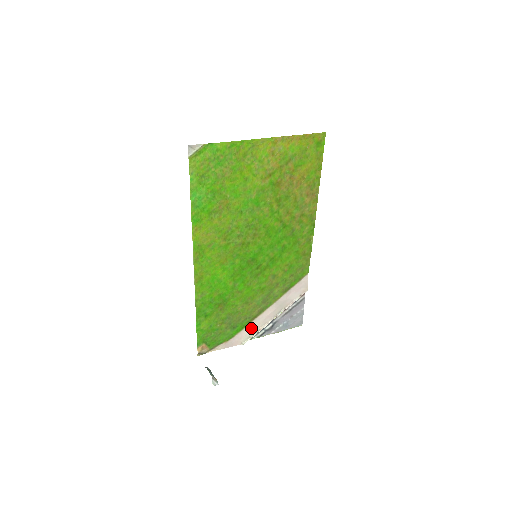
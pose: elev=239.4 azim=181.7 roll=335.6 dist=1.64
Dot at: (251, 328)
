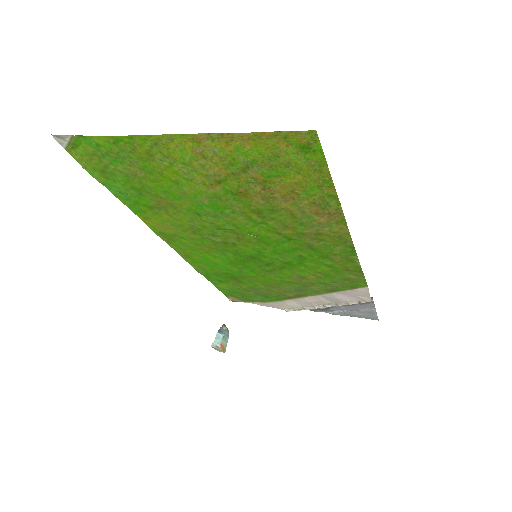
Dot at: (292, 303)
